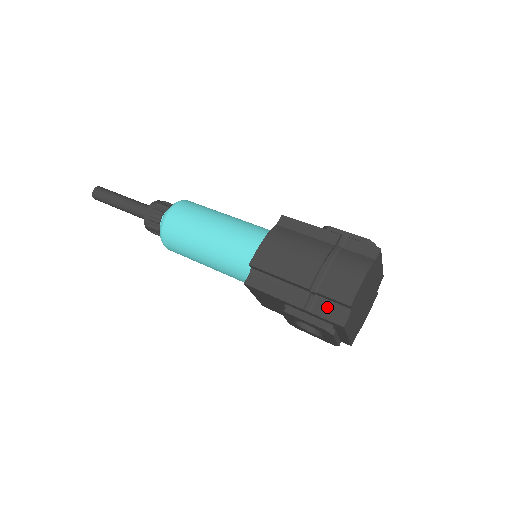
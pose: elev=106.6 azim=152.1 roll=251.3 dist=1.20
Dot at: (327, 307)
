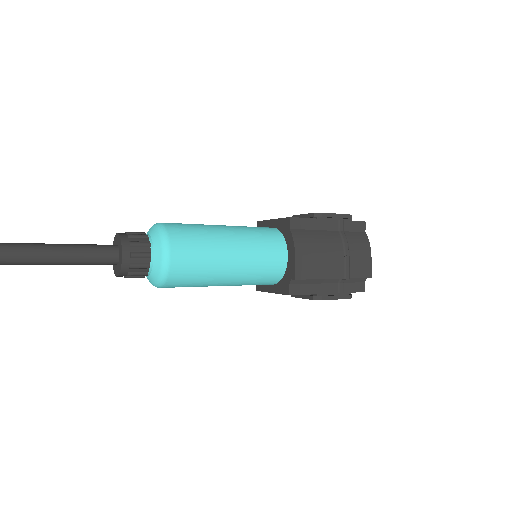
Dot at: (351, 283)
